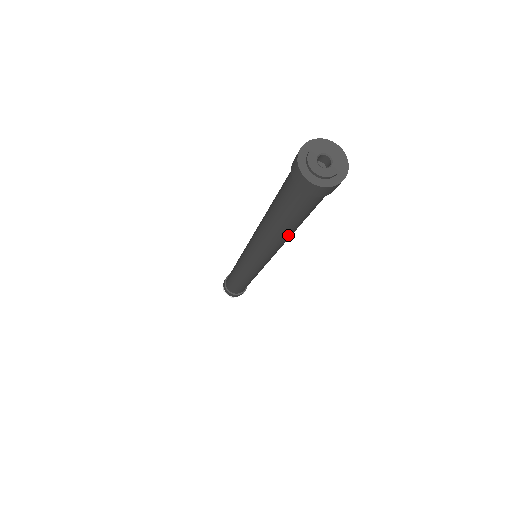
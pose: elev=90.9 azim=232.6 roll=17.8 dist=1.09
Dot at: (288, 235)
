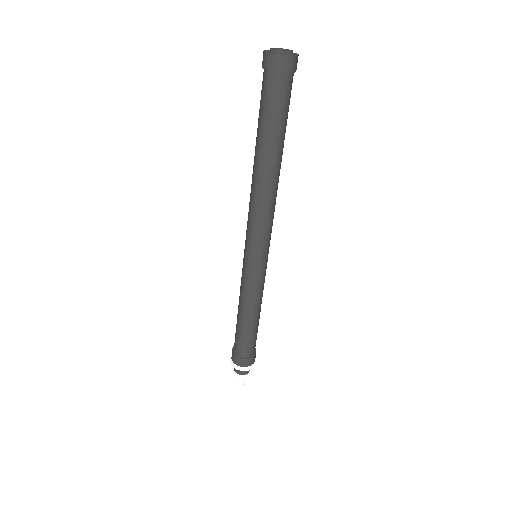
Dot at: (278, 165)
